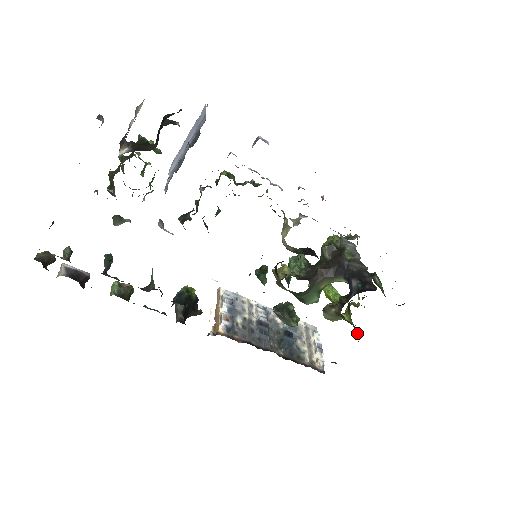
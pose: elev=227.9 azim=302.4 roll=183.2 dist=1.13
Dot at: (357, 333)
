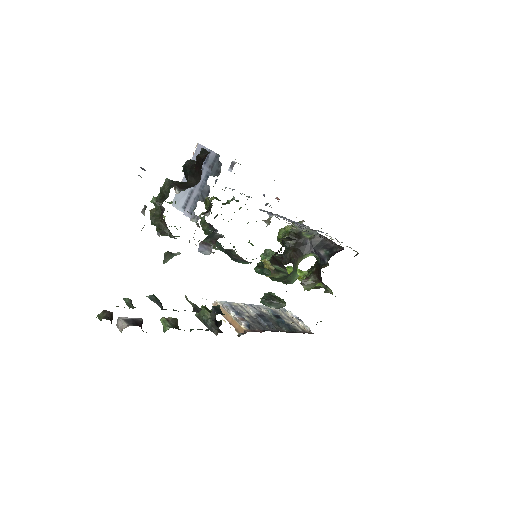
Dot at: (329, 291)
